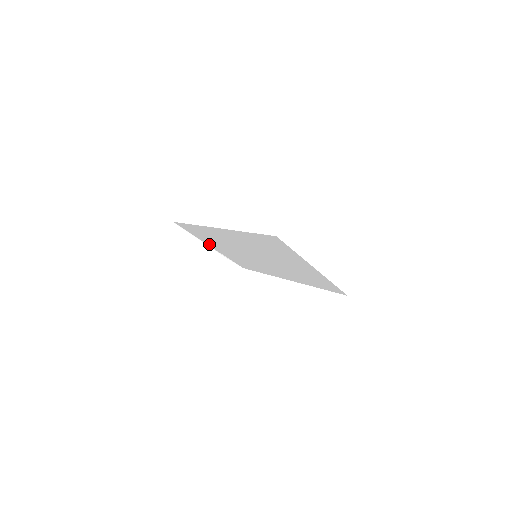
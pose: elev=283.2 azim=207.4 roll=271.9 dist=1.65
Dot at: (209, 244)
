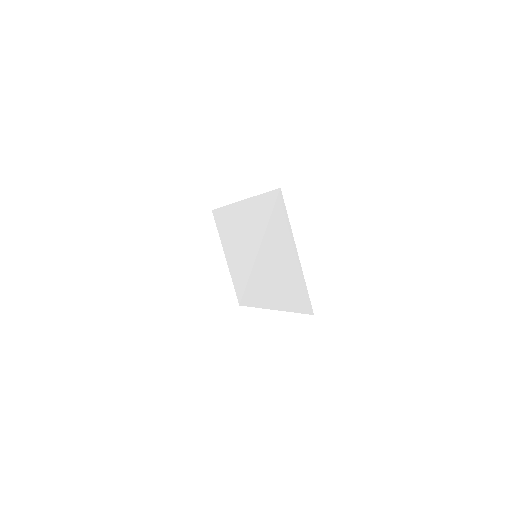
Dot at: (226, 252)
